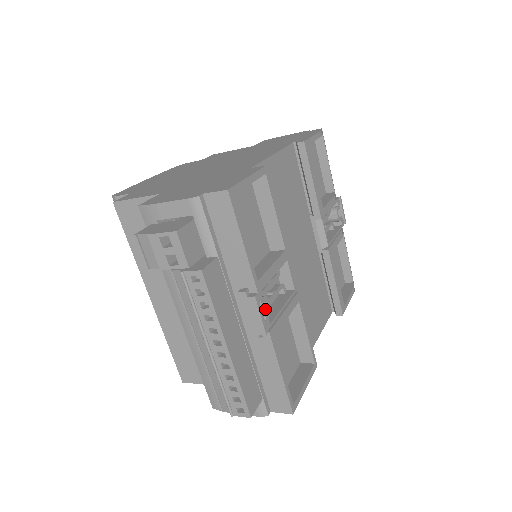
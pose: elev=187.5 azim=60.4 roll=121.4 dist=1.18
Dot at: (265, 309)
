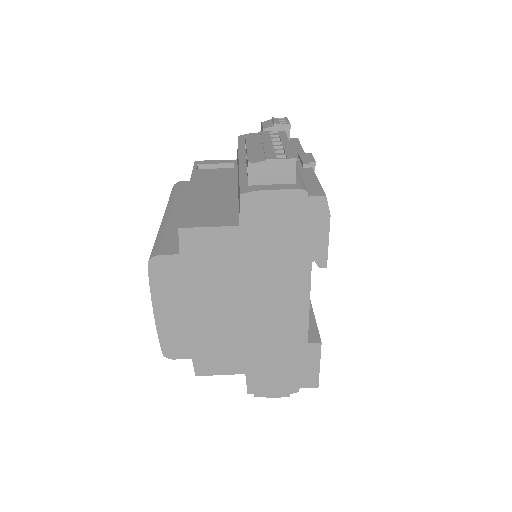
Dot at: occluded
